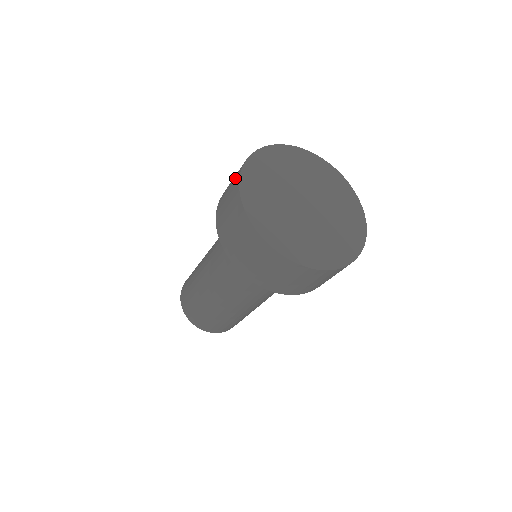
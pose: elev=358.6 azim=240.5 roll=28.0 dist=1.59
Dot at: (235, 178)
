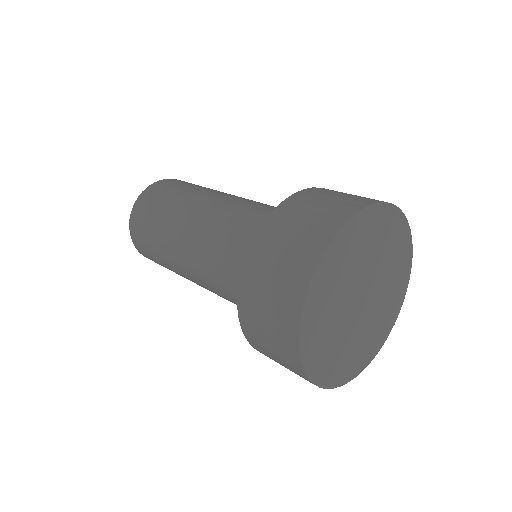
Dot at: (305, 251)
